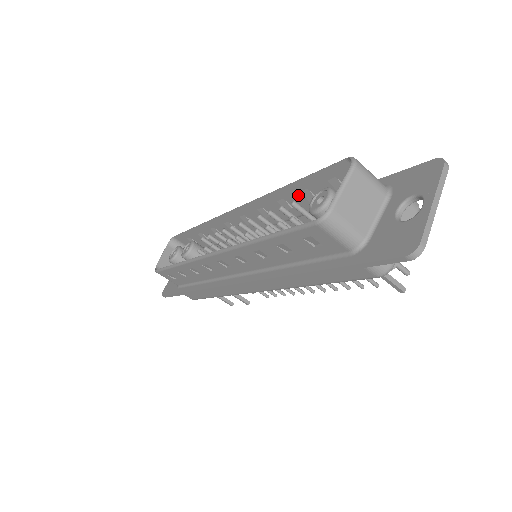
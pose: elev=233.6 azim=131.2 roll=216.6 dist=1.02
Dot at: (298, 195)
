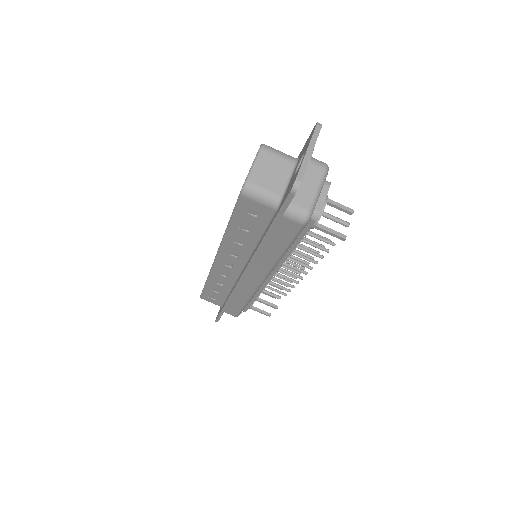
Dot at: occluded
